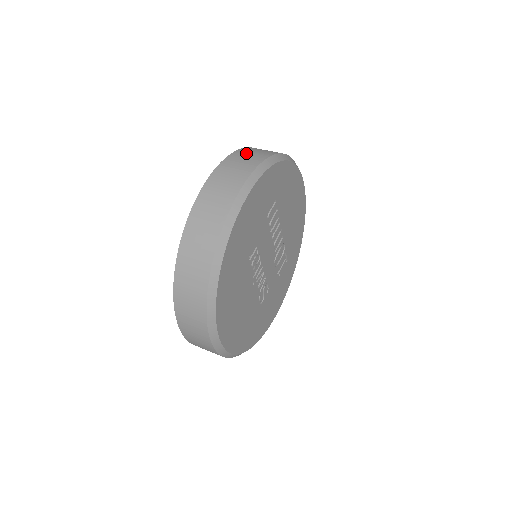
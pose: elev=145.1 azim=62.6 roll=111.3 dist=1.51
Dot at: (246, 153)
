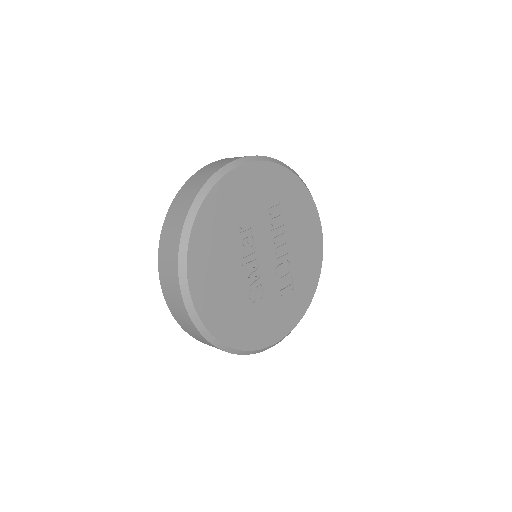
Dot at: occluded
